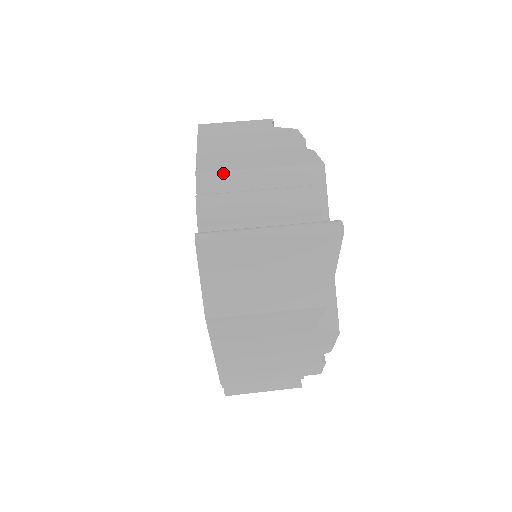
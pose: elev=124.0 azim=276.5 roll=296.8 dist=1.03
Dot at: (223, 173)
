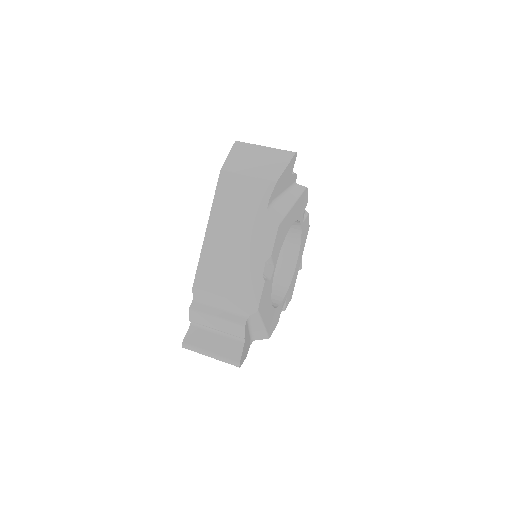
Dot at: occluded
